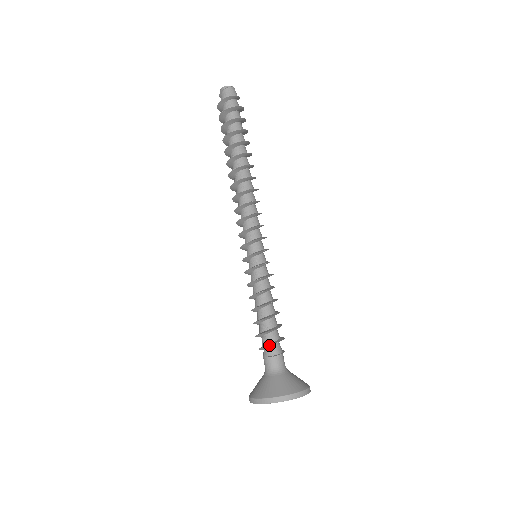
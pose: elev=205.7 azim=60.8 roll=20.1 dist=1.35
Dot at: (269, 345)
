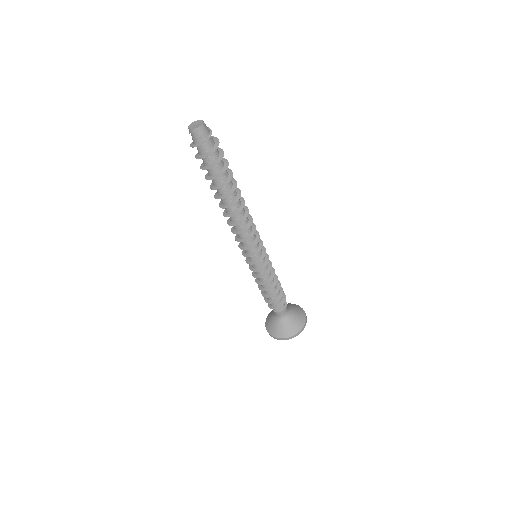
Dot at: (276, 308)
